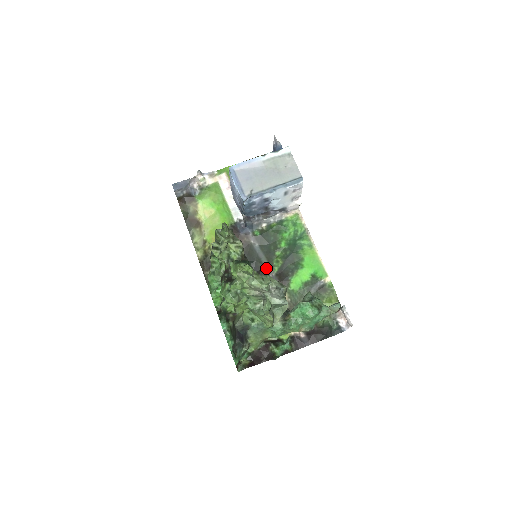
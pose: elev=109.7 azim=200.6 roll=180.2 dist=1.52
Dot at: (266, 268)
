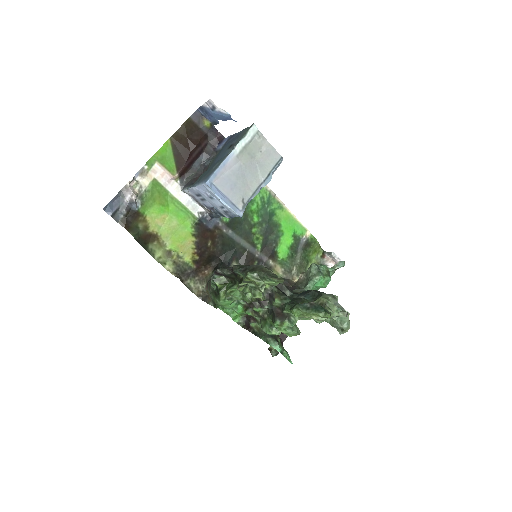
Dot at: (249, 250)
